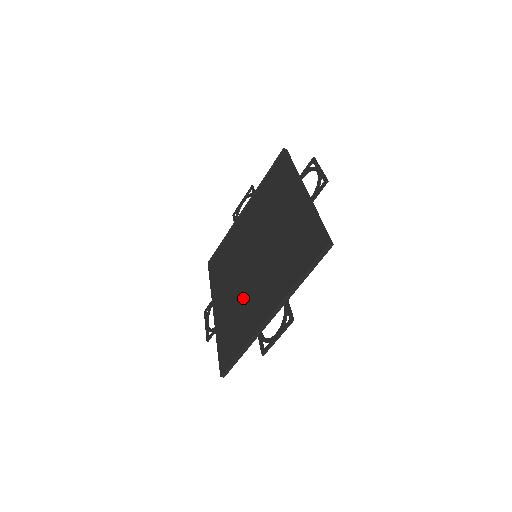
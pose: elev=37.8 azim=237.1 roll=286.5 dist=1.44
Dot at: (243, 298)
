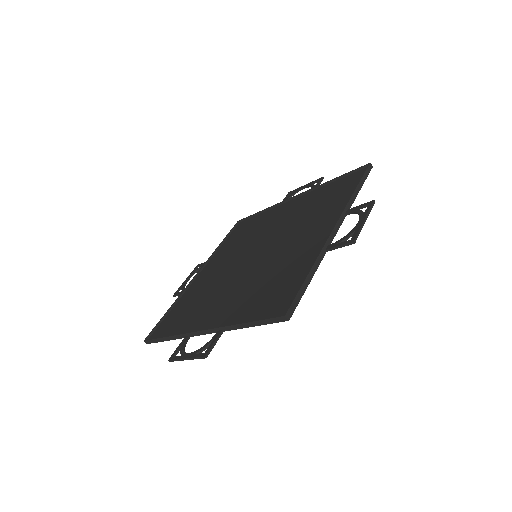
Dot at: (264, 273)
